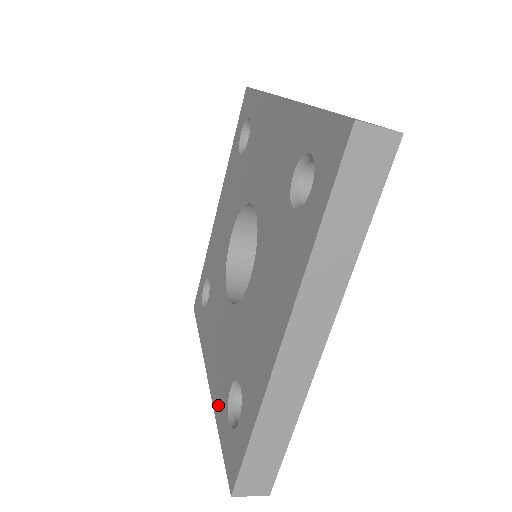
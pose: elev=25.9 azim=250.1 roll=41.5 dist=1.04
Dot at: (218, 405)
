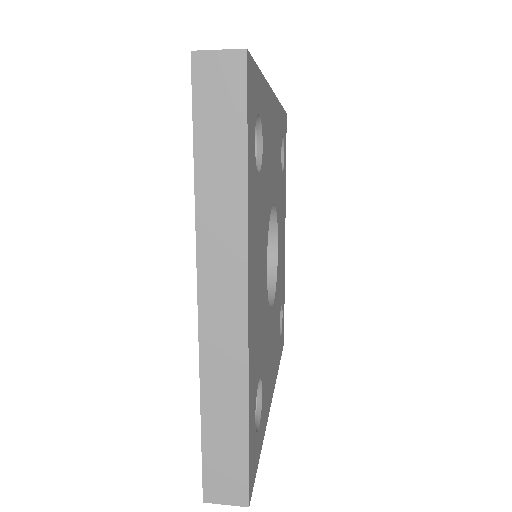
Dot at: occluded
